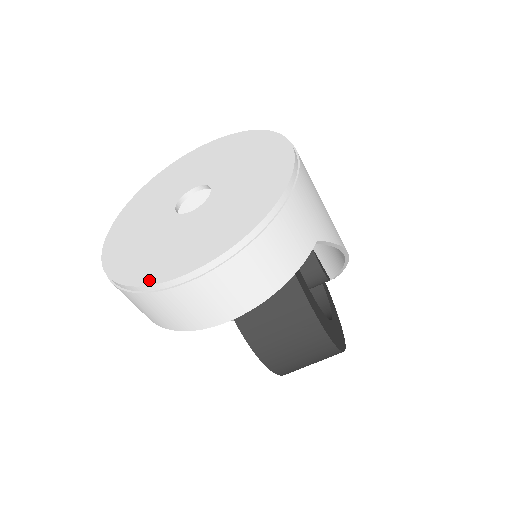
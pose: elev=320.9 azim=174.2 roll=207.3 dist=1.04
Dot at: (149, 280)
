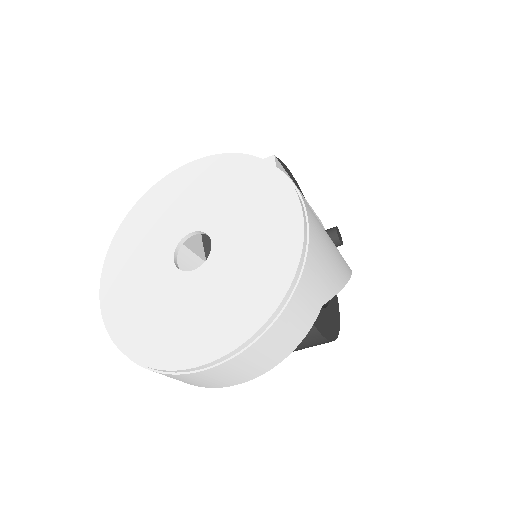
Dot at: (153, 361)
